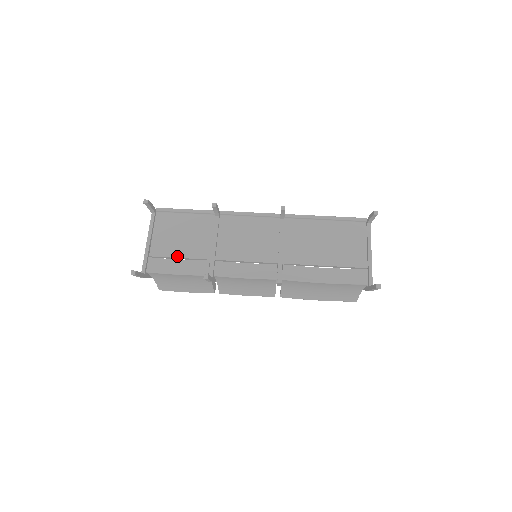
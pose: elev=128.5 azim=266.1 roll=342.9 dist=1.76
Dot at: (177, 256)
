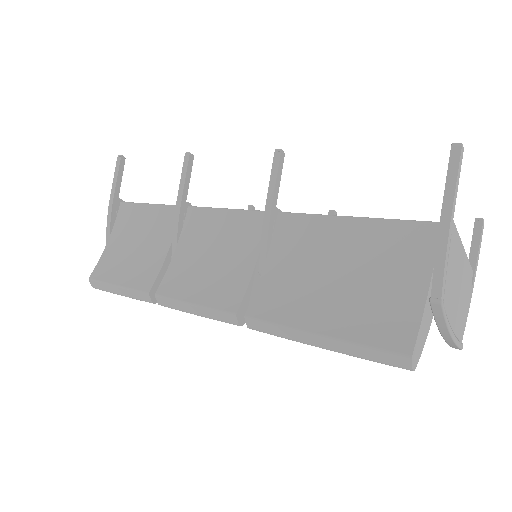
Dot at: occluded
